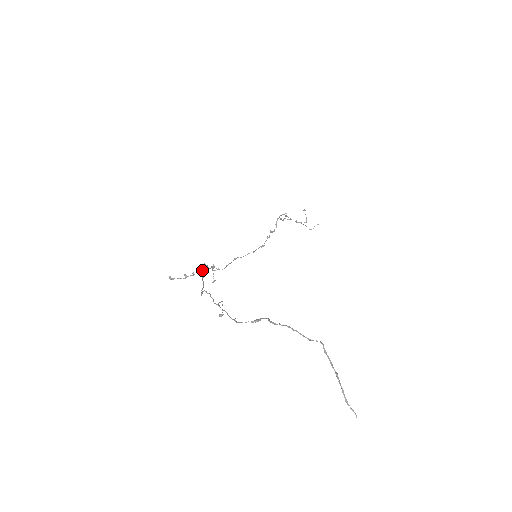
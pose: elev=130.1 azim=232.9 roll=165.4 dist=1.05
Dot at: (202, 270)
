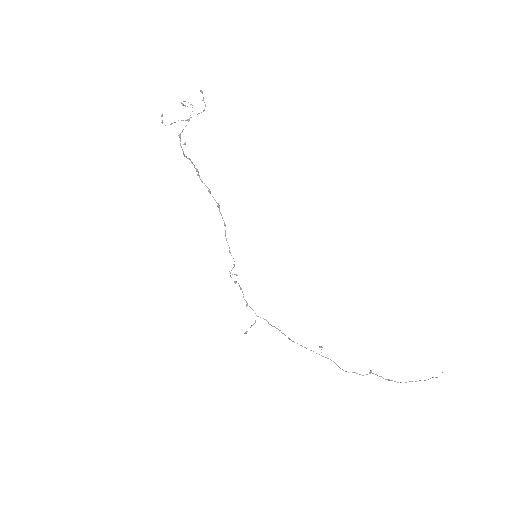
Dot at: occluded
